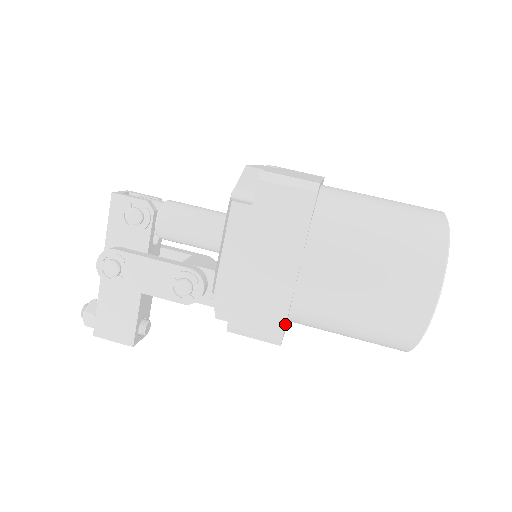
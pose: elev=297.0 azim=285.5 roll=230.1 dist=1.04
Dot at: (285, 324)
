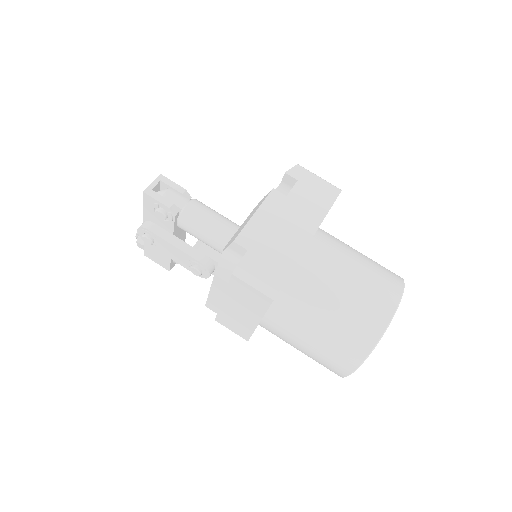
Dot at: occluded
